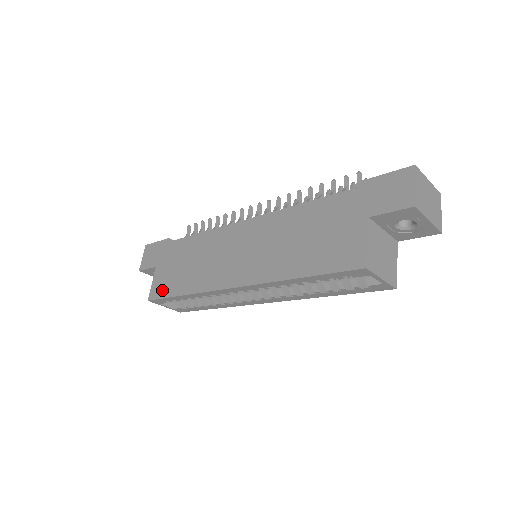
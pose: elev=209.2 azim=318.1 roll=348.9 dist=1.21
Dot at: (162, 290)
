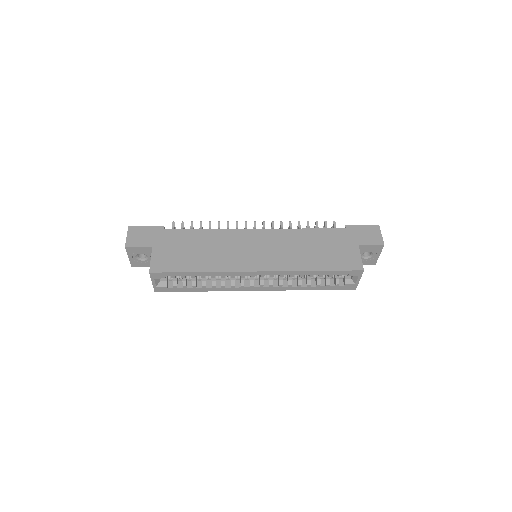
Dot at: (169, 266)
